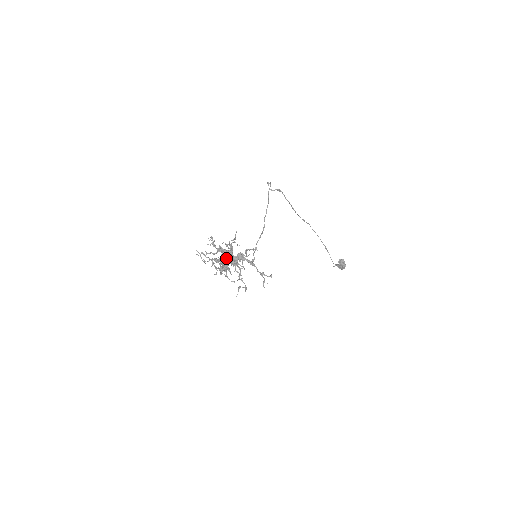
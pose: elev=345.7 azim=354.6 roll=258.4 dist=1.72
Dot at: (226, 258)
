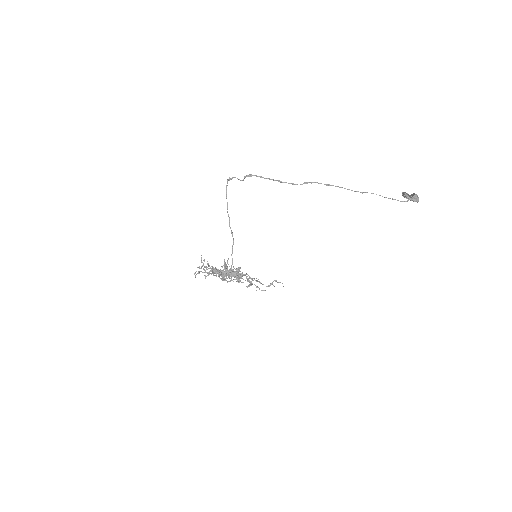
Dot at: occluded
